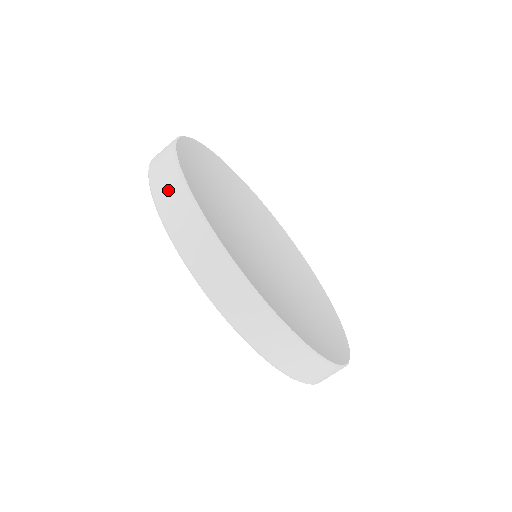
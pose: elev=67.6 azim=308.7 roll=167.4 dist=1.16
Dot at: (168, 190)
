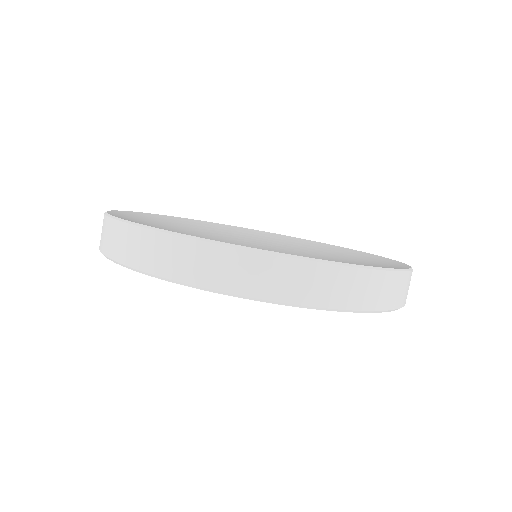
Dot at: (108, 237)
